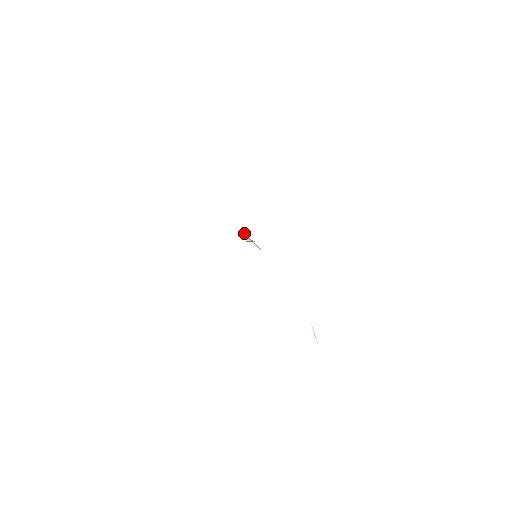
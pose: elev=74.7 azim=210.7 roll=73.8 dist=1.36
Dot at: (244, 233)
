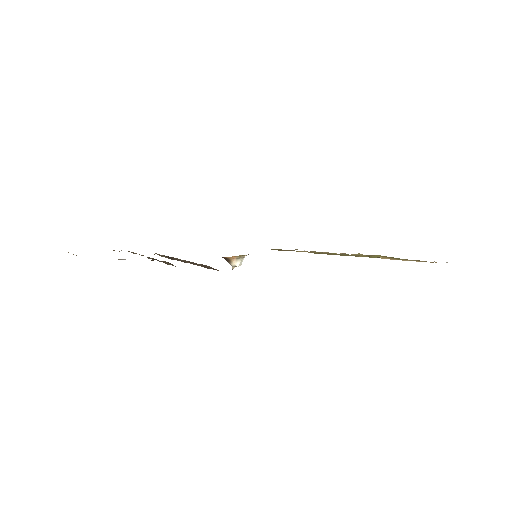
Dot at: occluded
